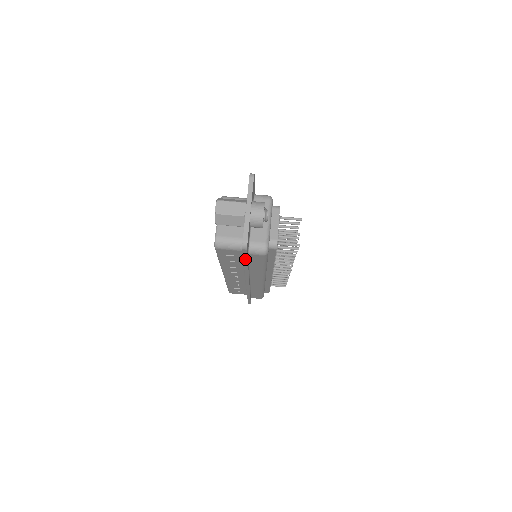
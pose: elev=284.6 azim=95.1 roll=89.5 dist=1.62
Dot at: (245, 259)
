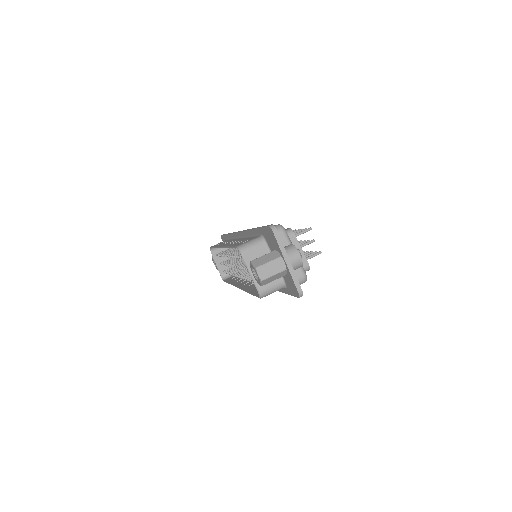
Dot at: (289, 294)
